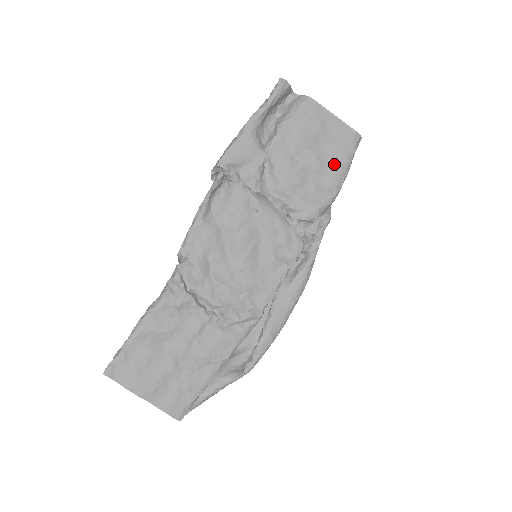
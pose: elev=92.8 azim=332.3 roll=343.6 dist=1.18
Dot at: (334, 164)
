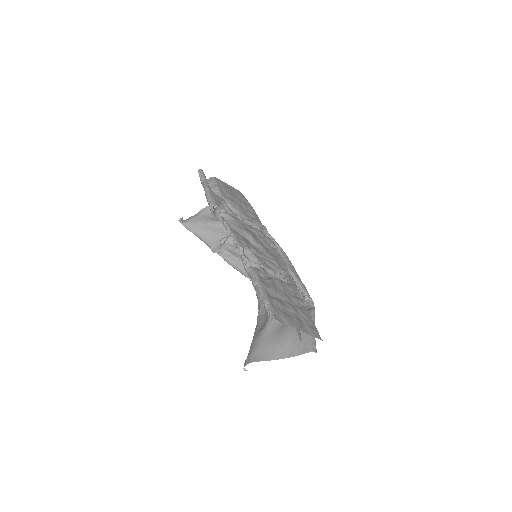
Dot at: (246, 204)
